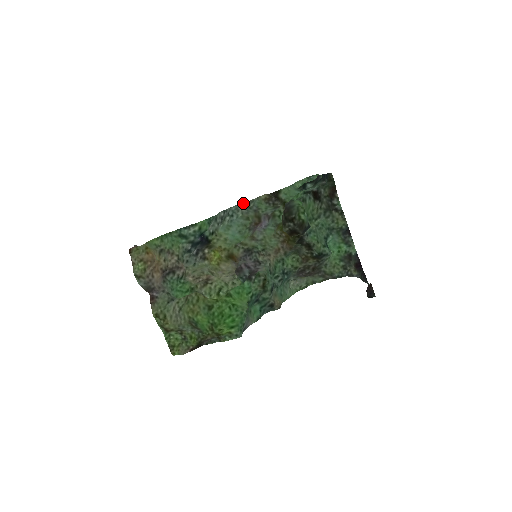
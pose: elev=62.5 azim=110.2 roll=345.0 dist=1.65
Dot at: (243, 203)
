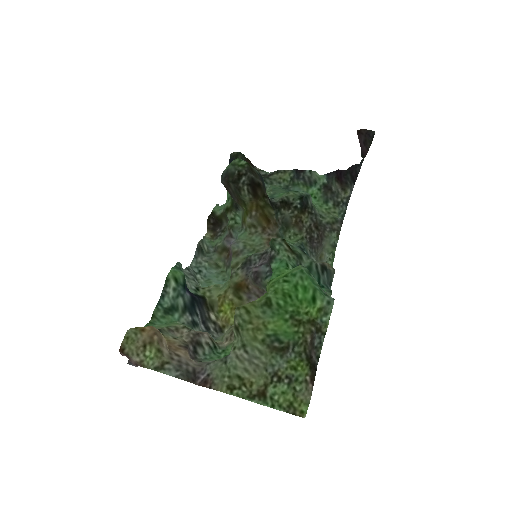
Dot at: (196, 251)
